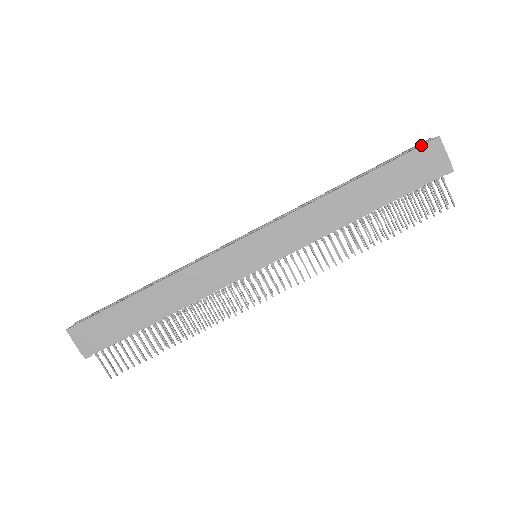
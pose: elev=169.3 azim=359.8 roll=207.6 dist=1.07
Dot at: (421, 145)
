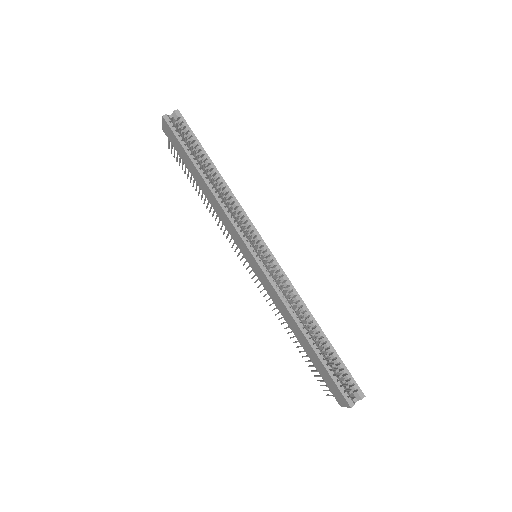
Dot at: (342, 394)
